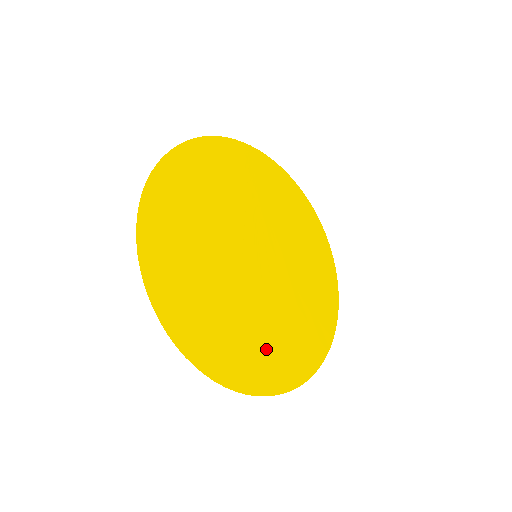
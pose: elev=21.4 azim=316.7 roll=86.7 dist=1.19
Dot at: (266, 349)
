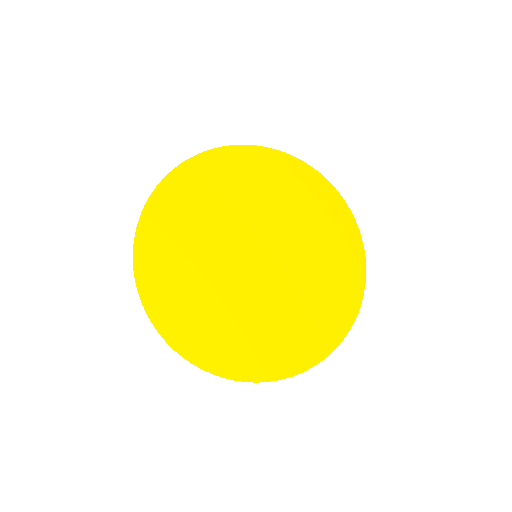
Dot at: (323, 305)
